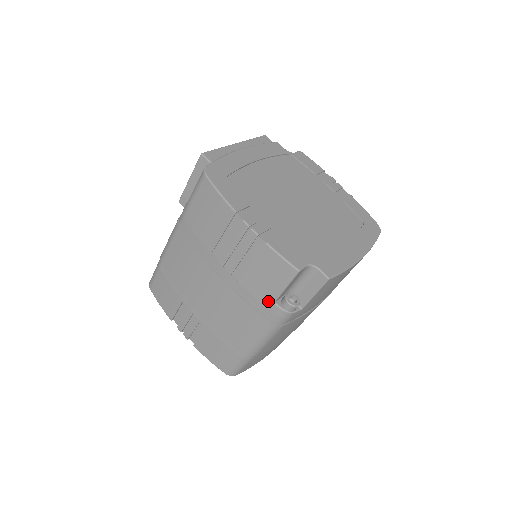
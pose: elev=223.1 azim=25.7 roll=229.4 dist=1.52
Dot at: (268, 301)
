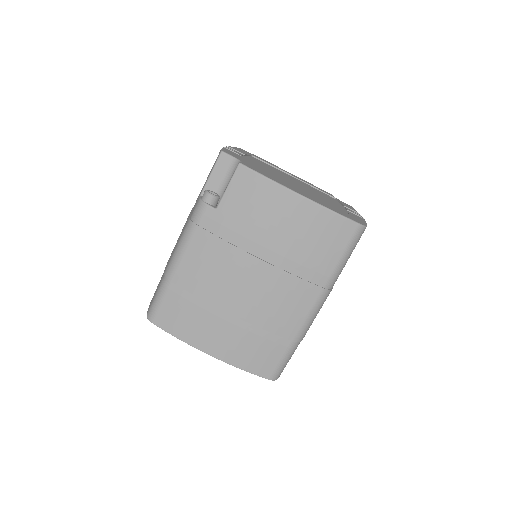
Dot at: occluded
